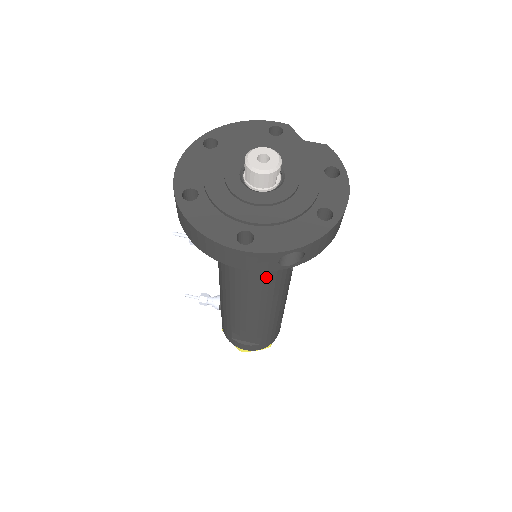
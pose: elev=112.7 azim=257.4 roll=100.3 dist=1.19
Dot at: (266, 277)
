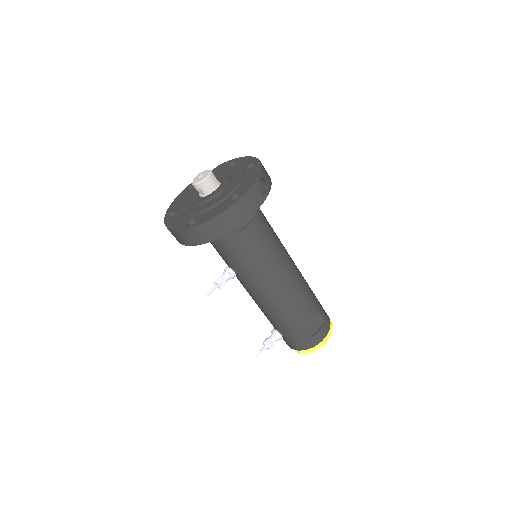
Dot at: (271, 241)
